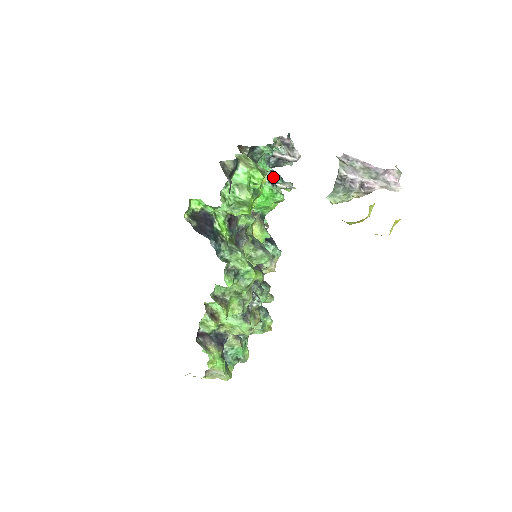
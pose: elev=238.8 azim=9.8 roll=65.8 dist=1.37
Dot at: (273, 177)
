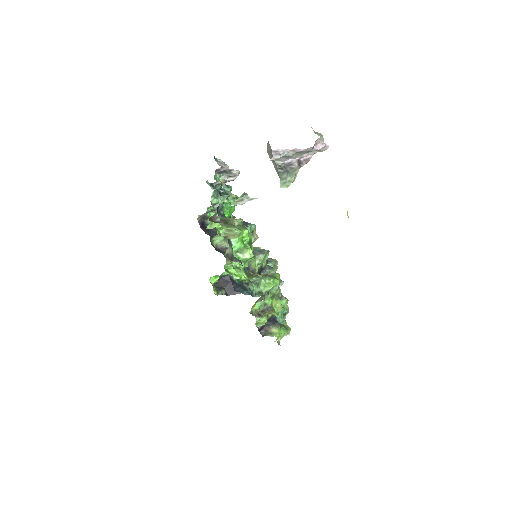
Dot at: (221, 191)
